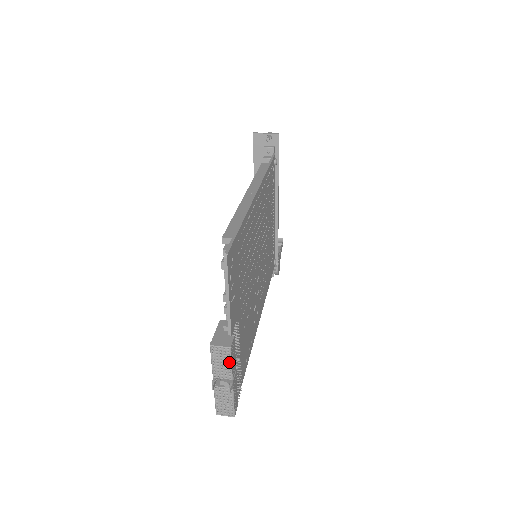
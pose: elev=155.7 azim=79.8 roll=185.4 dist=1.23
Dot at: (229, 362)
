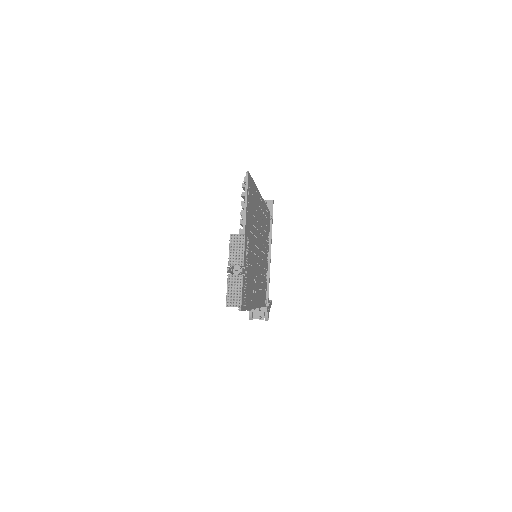
Dot at: (243, 248)
